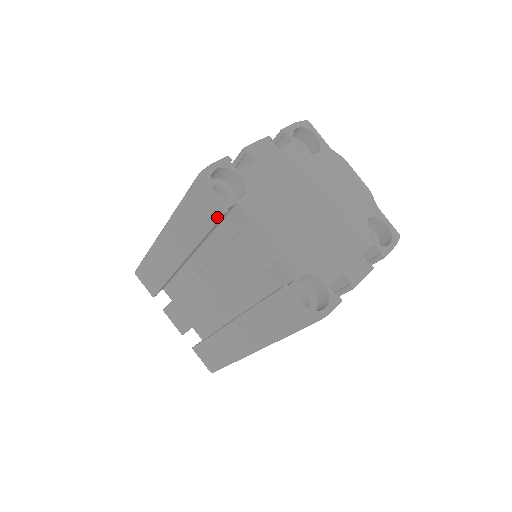
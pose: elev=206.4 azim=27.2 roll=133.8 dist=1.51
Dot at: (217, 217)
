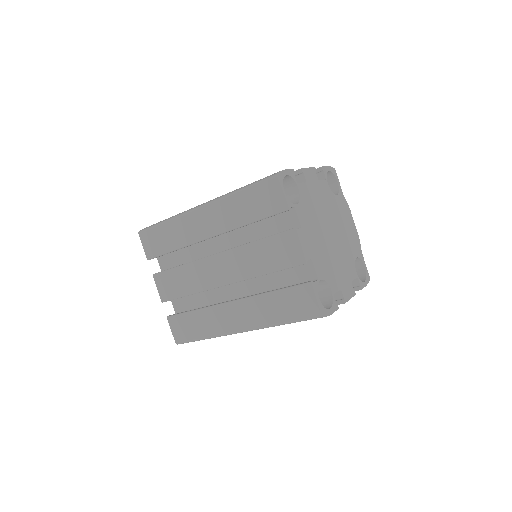
Dot at: (278, 211)
